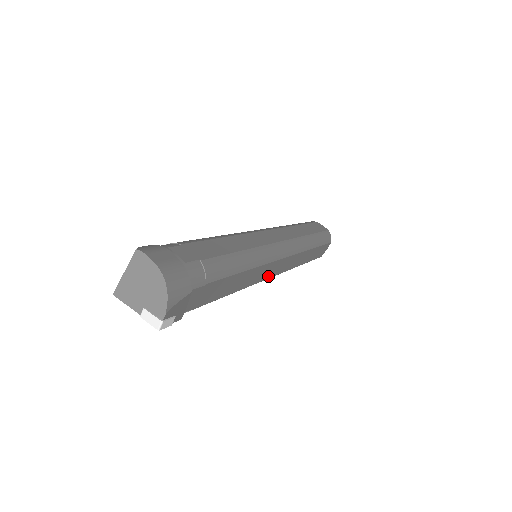
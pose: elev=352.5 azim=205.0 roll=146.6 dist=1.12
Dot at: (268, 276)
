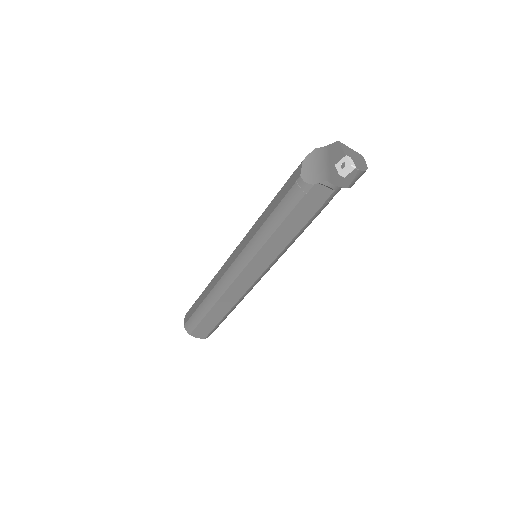
Dot at: (249, 267)
